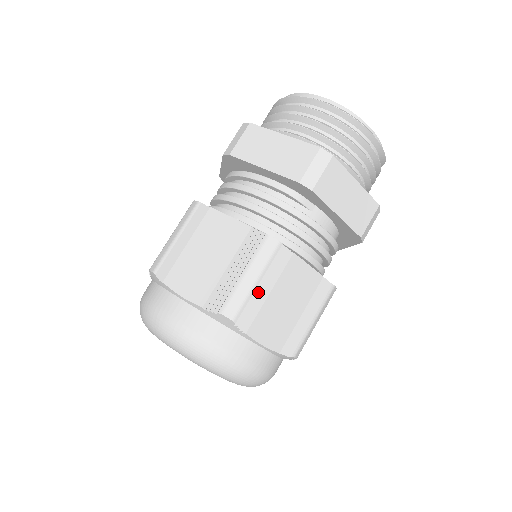
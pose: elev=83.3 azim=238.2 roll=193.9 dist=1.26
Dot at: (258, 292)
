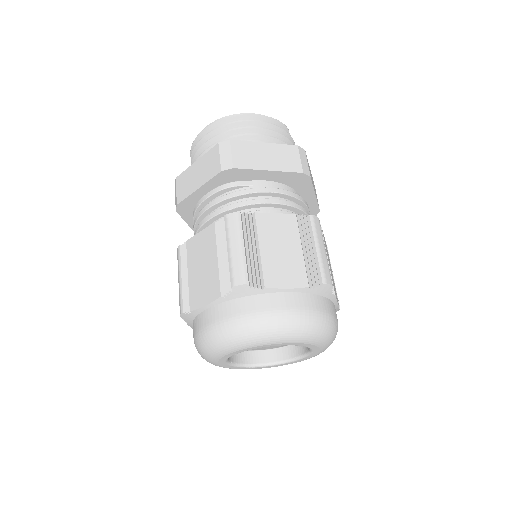
Dot at: (250, 254)
